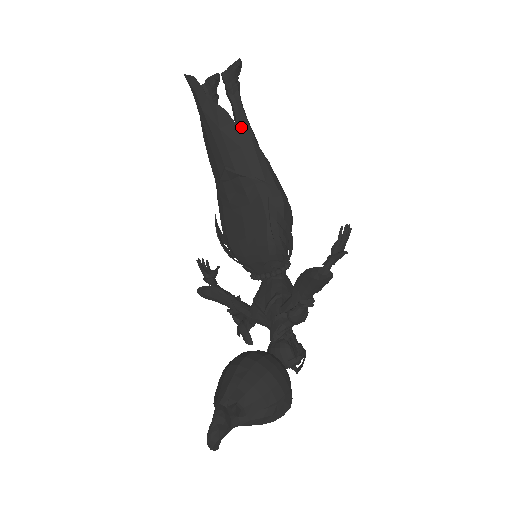
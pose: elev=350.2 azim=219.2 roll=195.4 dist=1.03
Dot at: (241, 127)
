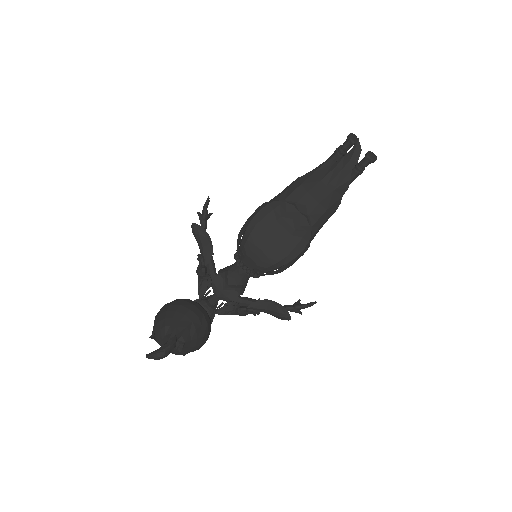
Dot at: occluded
